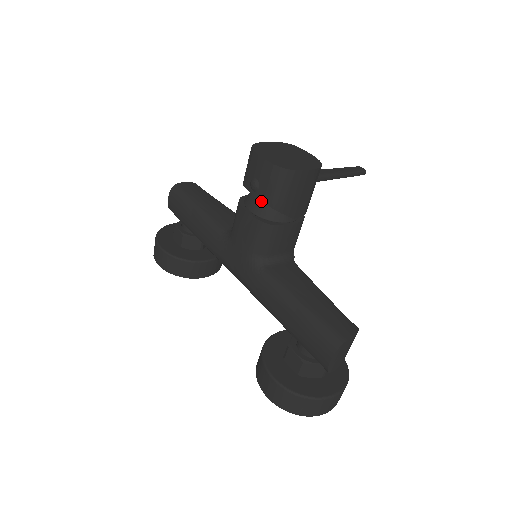
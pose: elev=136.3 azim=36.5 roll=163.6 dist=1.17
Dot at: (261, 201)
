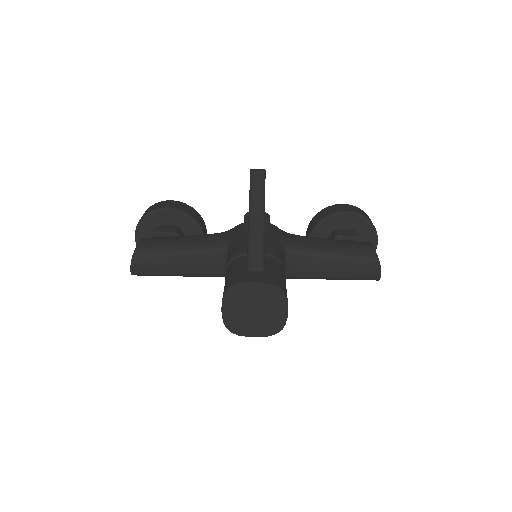
Dot at: occluded
